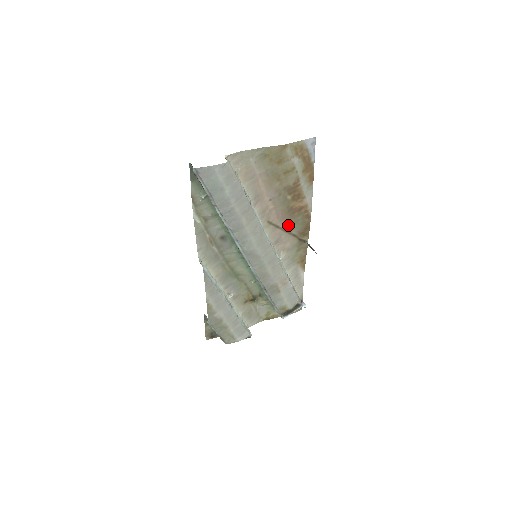
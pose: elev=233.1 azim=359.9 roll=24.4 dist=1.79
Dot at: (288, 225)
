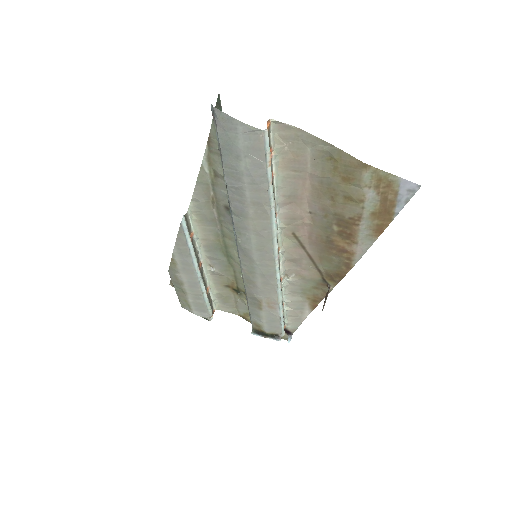
Dot at: (318, 255)
